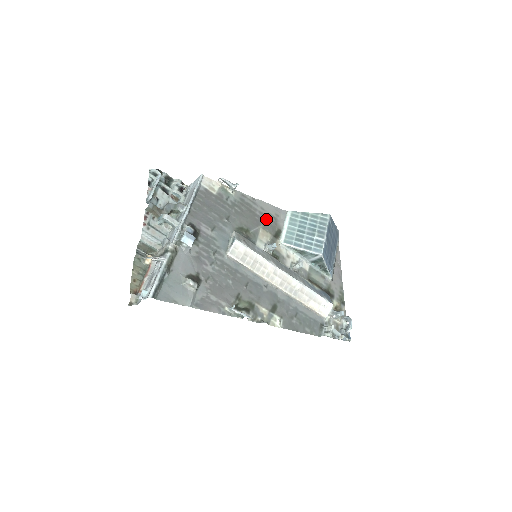
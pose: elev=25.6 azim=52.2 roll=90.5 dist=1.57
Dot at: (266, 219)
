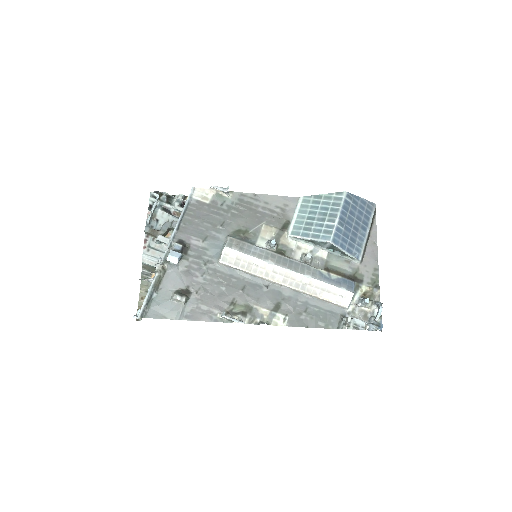
Dot at: (271, 213)
